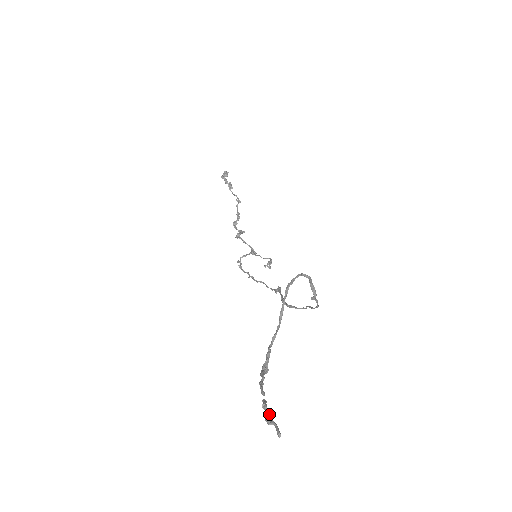
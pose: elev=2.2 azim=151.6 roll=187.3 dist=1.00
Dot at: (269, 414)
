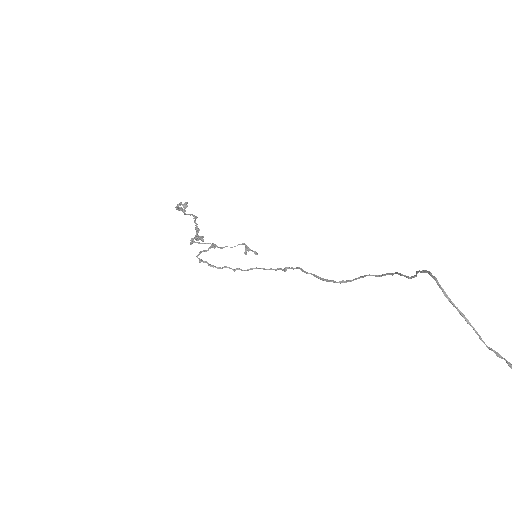
Dot at: out of frame
